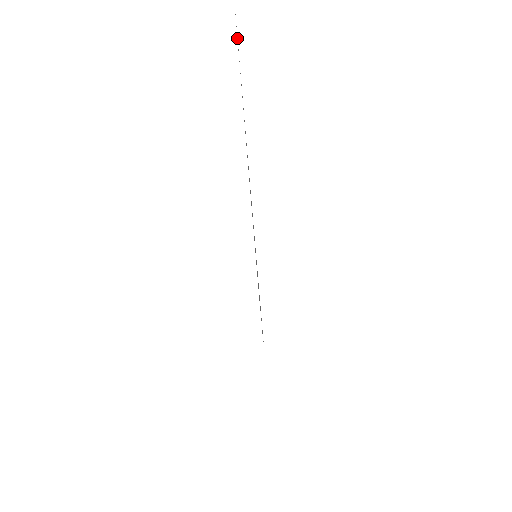
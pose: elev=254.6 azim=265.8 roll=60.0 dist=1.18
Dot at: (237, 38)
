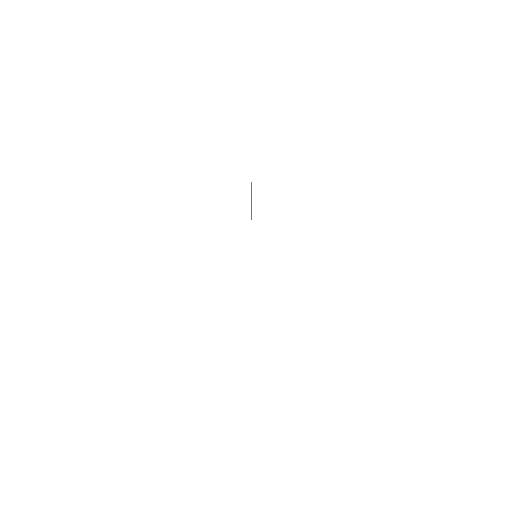
Dot at: occluded
